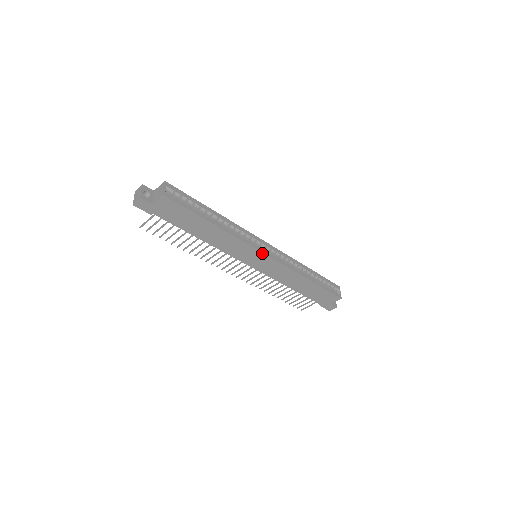
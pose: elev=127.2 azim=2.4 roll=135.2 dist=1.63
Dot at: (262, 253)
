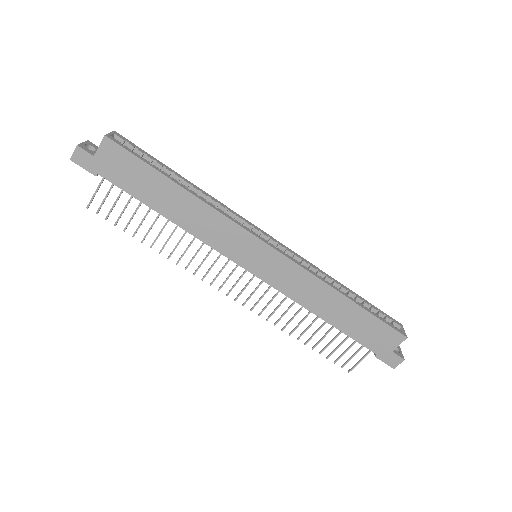
Dot at: (260, 241)
